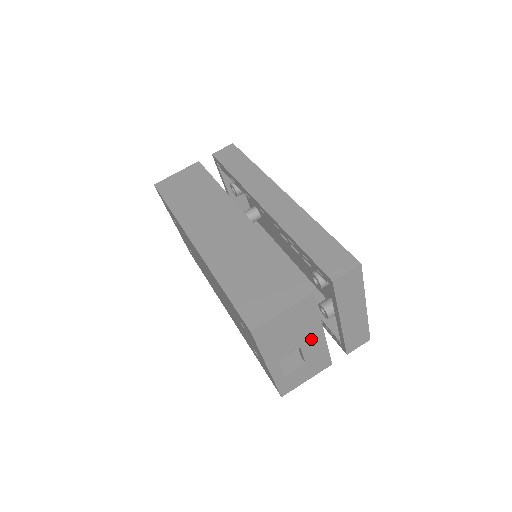
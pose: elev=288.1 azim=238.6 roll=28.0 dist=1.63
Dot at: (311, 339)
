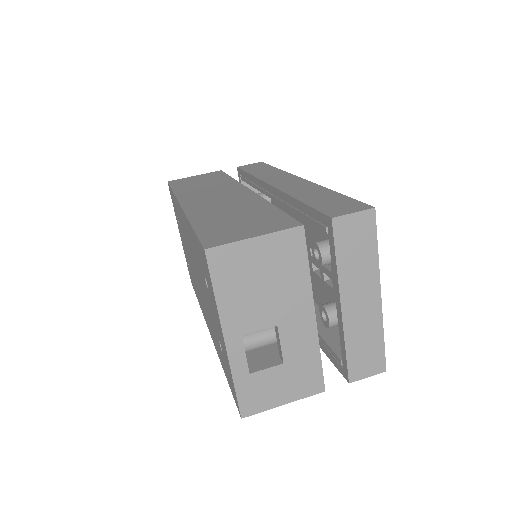
Dot at: (295, 318)
